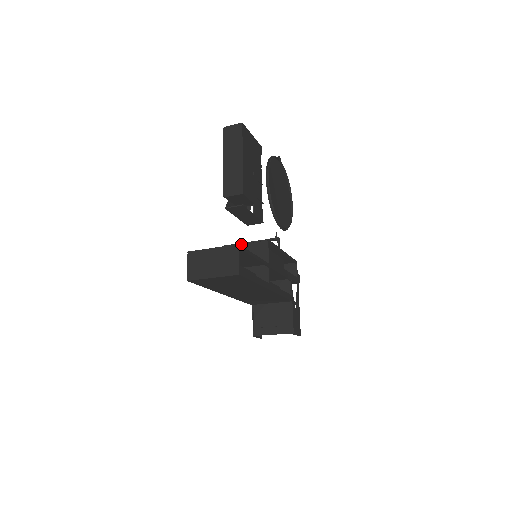
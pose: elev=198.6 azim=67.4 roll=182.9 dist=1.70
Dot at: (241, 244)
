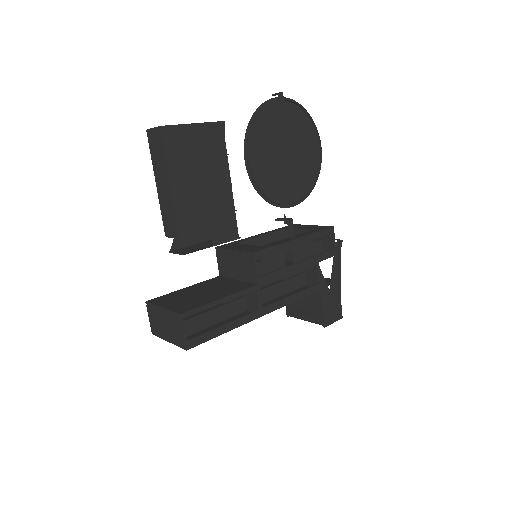
Dot at: (230, 251)
